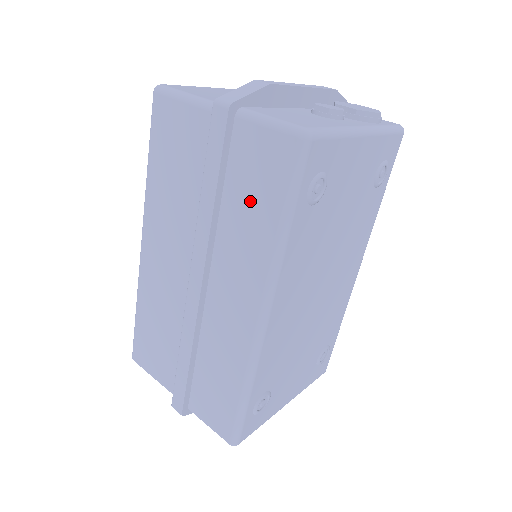
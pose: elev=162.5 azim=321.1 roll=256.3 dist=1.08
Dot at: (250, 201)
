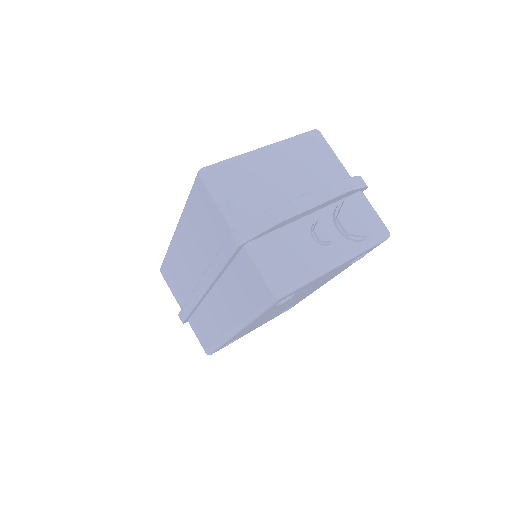
Dot at: (241, 288)
